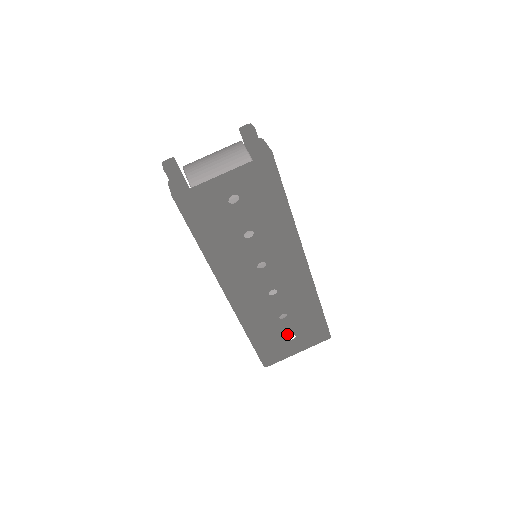
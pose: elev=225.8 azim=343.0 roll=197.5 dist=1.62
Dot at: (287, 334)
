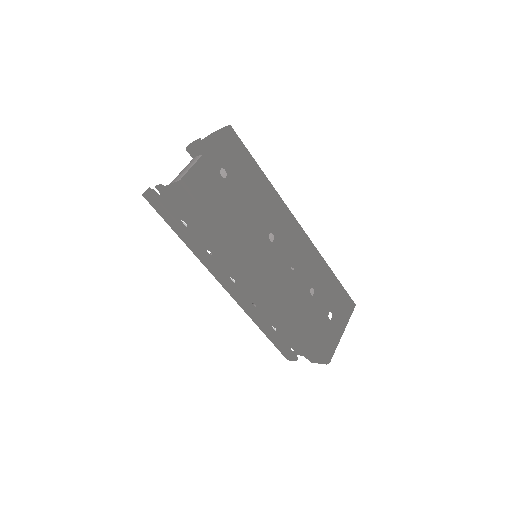
Dot at: (325, 312)
